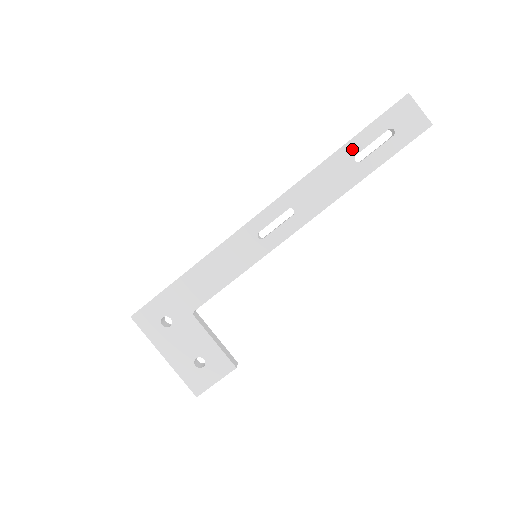
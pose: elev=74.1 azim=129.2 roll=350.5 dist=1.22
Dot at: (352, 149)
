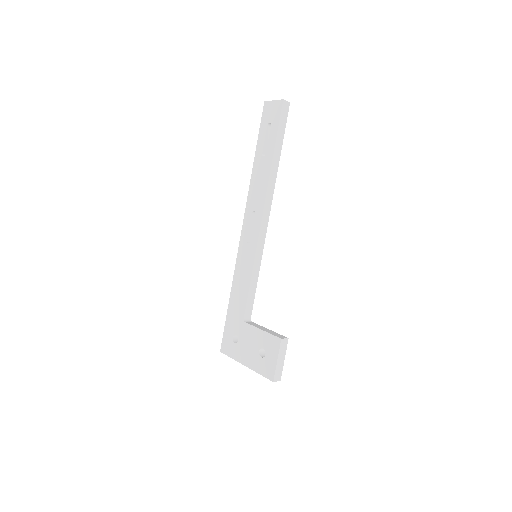
Dot at: (259, 153)
